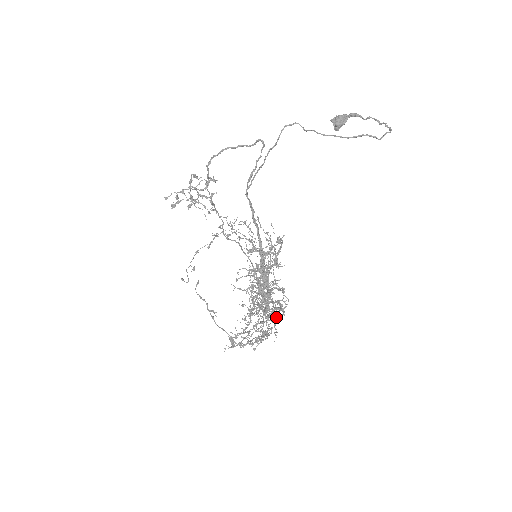
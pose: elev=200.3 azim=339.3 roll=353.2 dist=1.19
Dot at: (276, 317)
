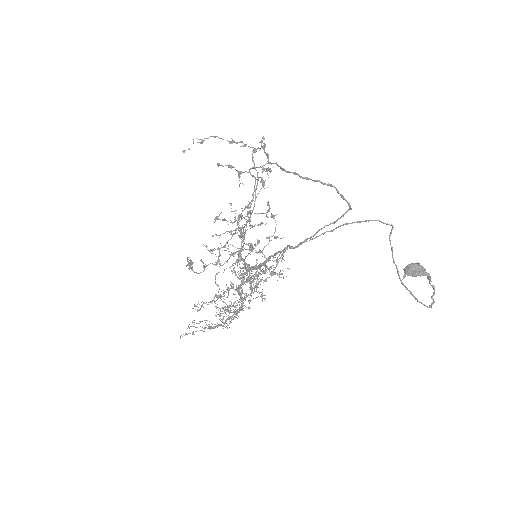
Dot at: occluded
